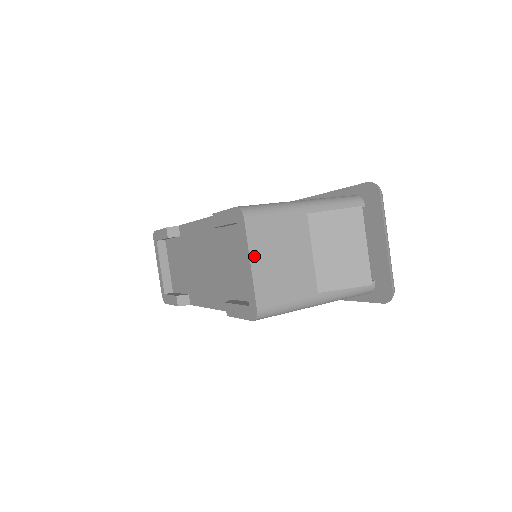
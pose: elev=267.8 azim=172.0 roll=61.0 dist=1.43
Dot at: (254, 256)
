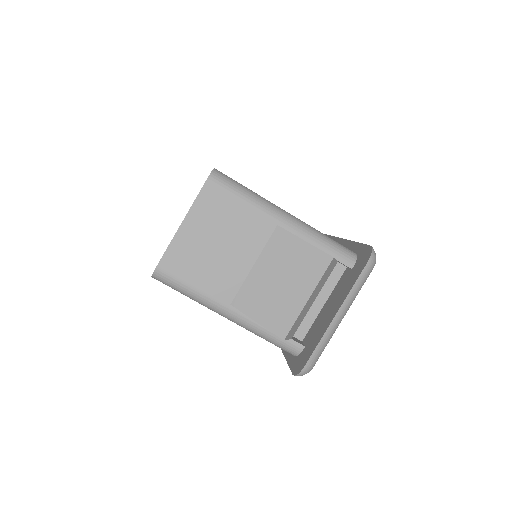
Dot at: (191, 219)
